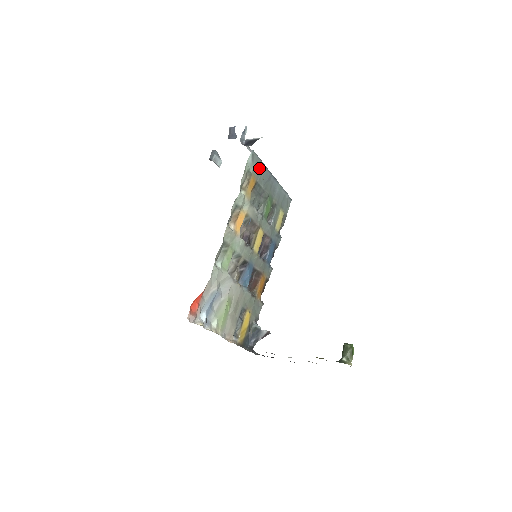
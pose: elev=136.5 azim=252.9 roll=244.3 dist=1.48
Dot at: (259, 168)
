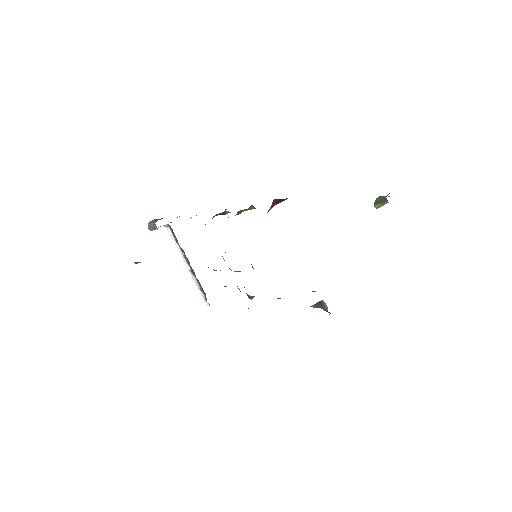
Dot at: occluded
